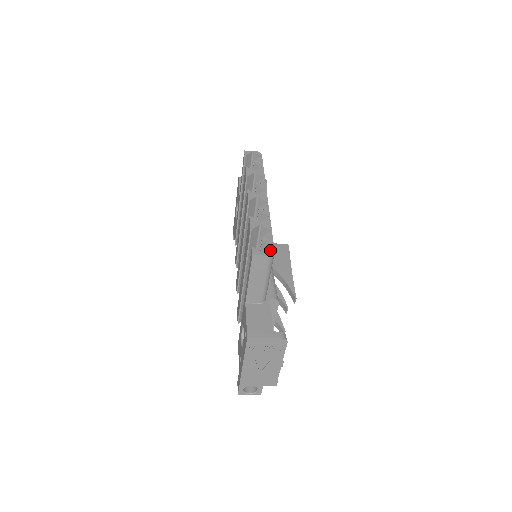
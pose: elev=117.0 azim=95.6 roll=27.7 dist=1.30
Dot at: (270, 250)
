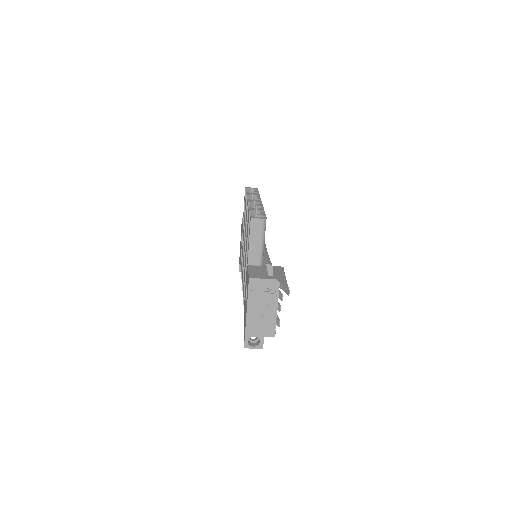
Dot at: (263, 217)
